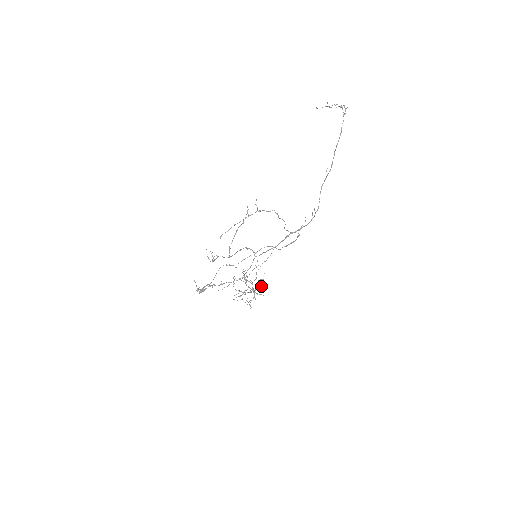
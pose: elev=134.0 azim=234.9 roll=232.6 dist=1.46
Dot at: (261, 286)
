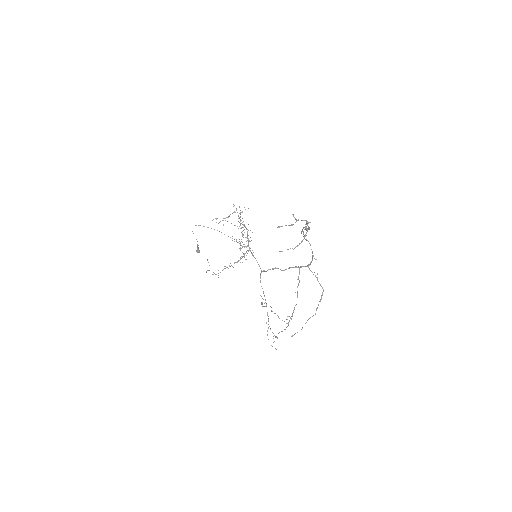
Dot at: occluded
